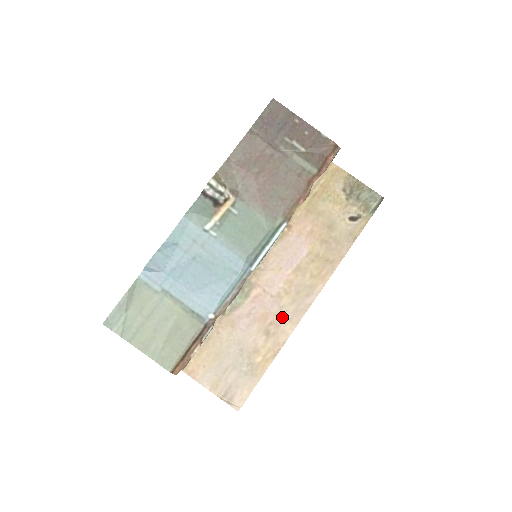
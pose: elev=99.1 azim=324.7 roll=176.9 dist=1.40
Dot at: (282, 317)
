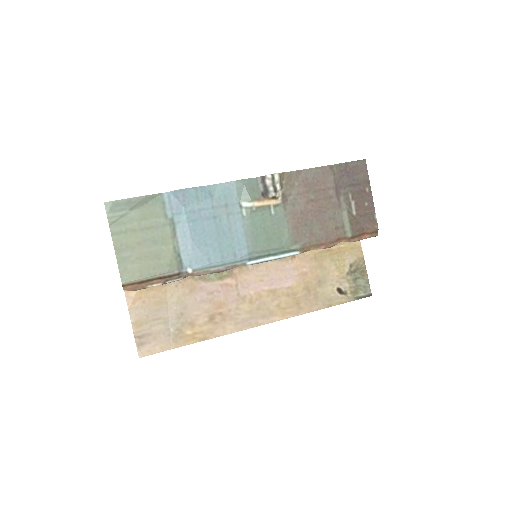
Dot at: (232, 316)
